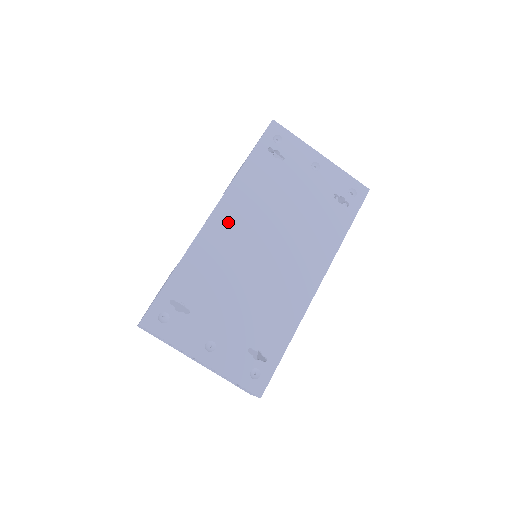
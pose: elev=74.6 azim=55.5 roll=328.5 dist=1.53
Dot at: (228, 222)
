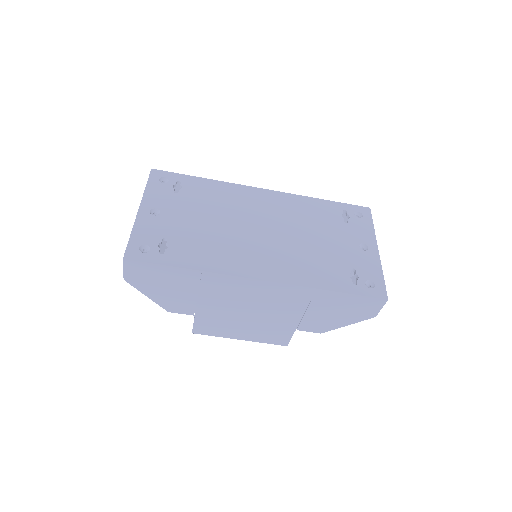
Dot at: (264, 200)
